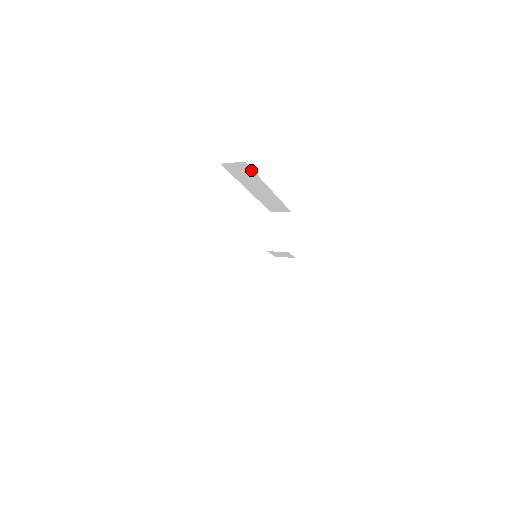
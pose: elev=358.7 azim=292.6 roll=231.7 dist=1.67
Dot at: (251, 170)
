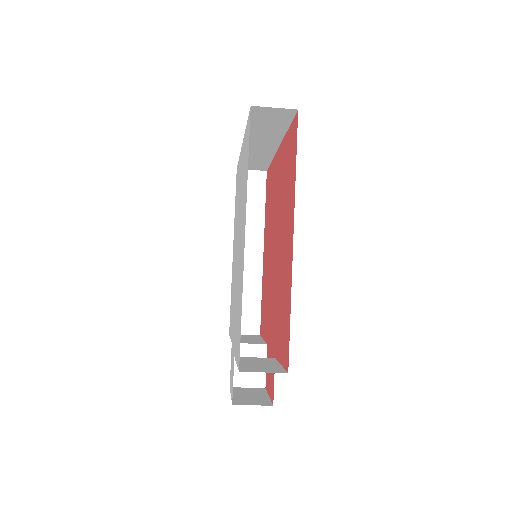
Dot at: (263, 193)
